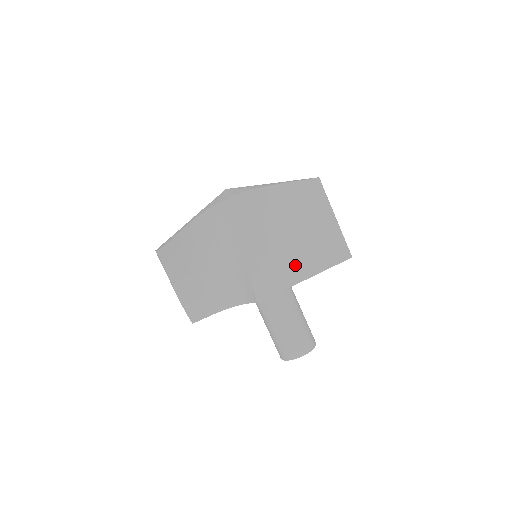
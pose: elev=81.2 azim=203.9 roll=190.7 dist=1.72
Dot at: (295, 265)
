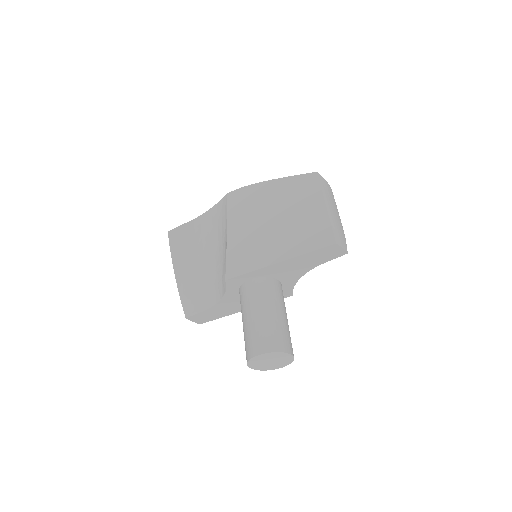
Dot at: (272, 248)
